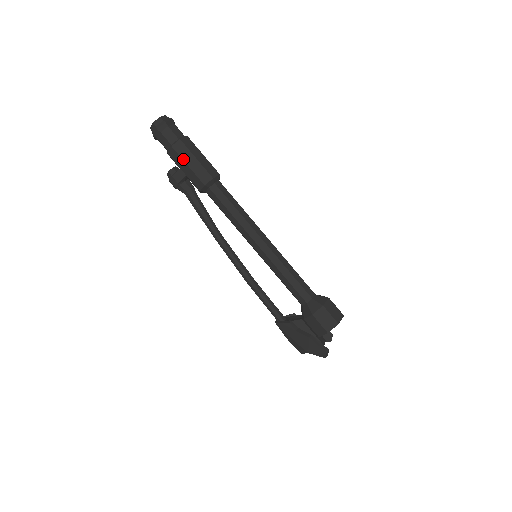
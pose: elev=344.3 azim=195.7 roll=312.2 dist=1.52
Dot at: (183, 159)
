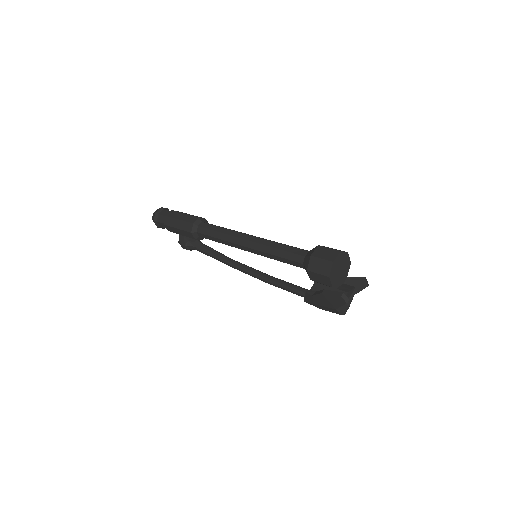
Dot at: (173, 227)
